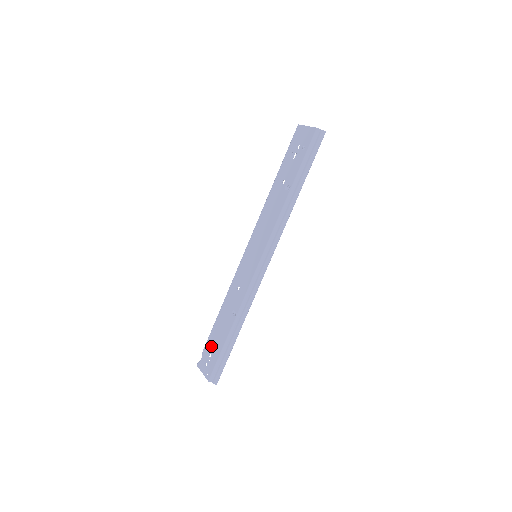
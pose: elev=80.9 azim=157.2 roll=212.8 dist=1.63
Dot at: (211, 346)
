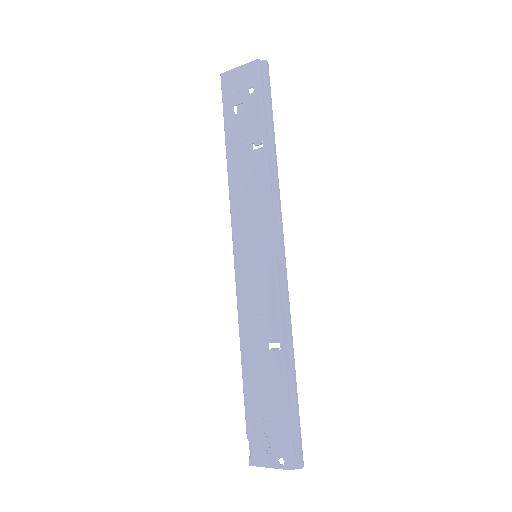
Dot at: (260, 419)
